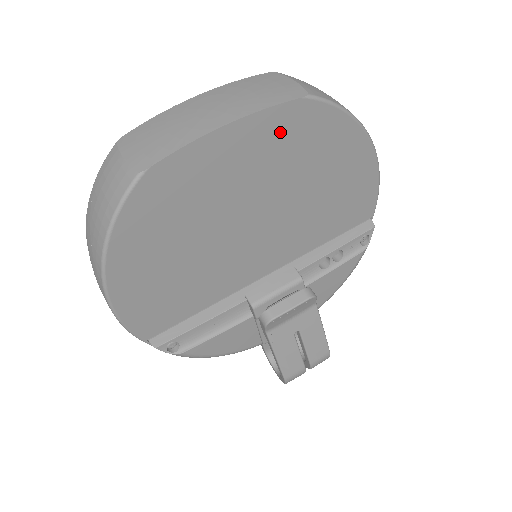
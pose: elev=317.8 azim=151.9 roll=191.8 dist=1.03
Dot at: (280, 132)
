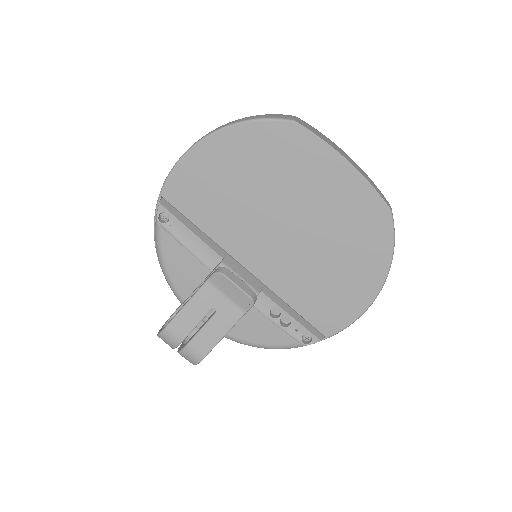
Dot at: (359, 204)
